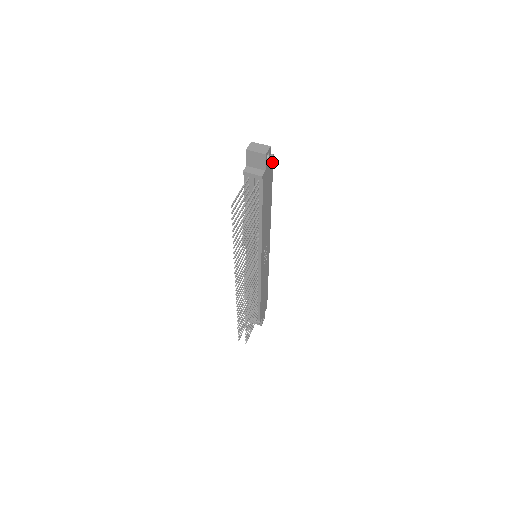
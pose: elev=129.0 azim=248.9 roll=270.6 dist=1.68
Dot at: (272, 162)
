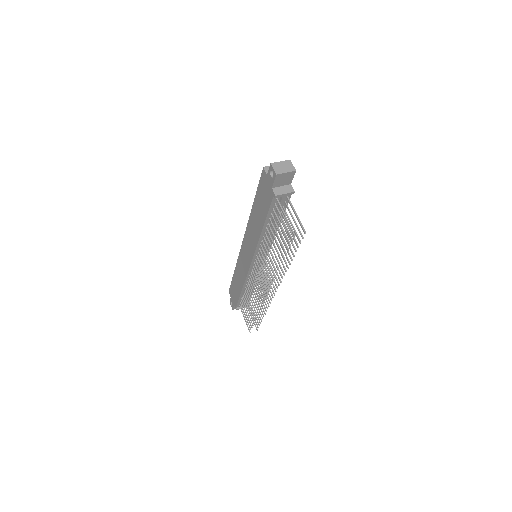
Dot at: occluded
